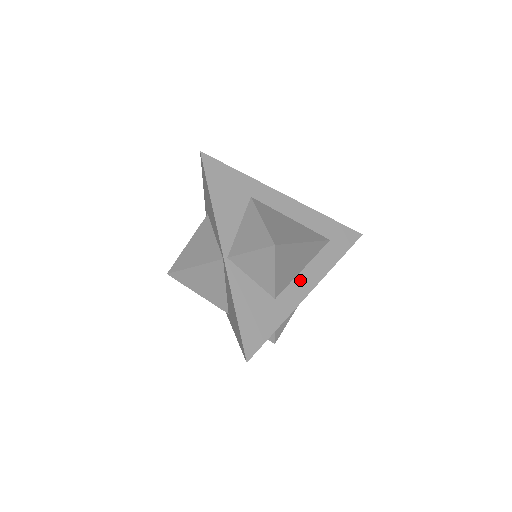
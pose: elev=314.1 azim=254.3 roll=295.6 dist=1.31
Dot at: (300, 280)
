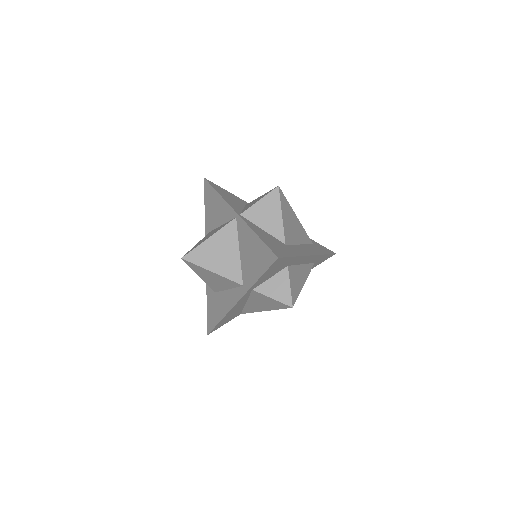
Dot at: (300, 247)
